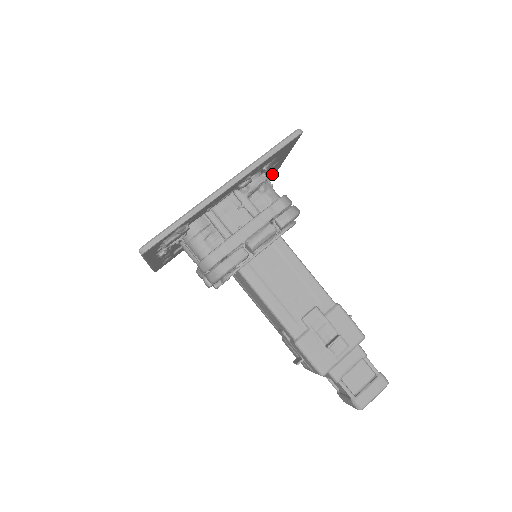
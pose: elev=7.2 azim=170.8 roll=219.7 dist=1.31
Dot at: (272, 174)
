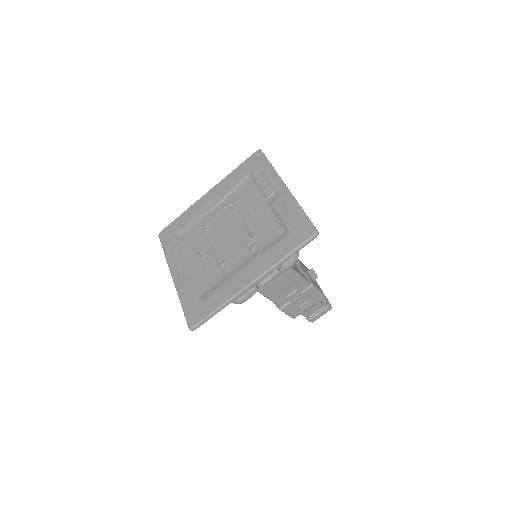
Dot at: occluded
